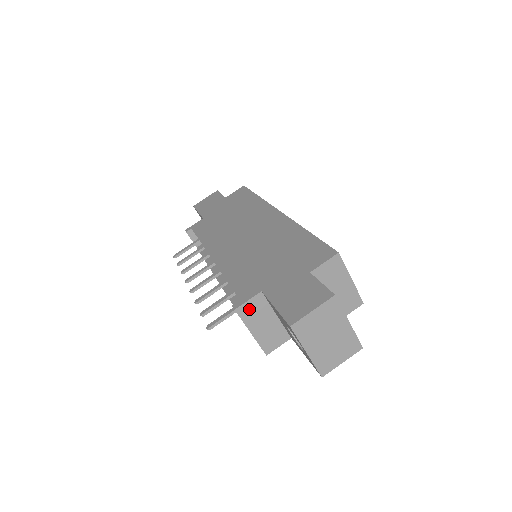
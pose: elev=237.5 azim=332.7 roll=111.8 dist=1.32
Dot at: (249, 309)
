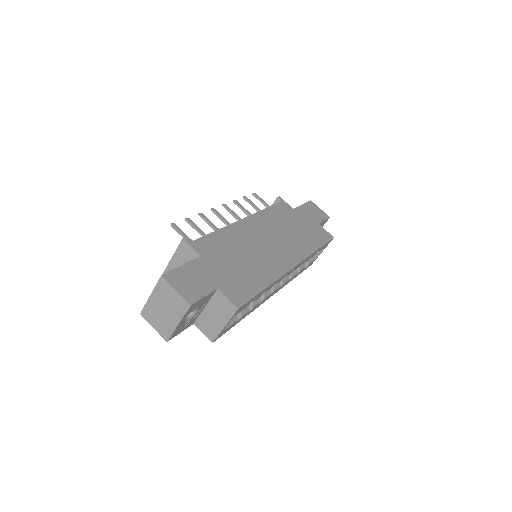
Dot at: (187, 250)
